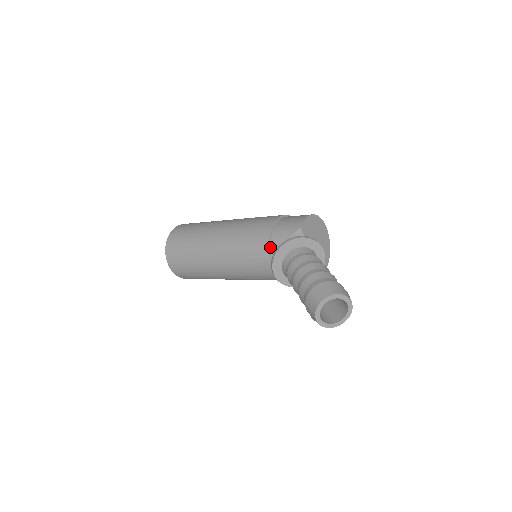
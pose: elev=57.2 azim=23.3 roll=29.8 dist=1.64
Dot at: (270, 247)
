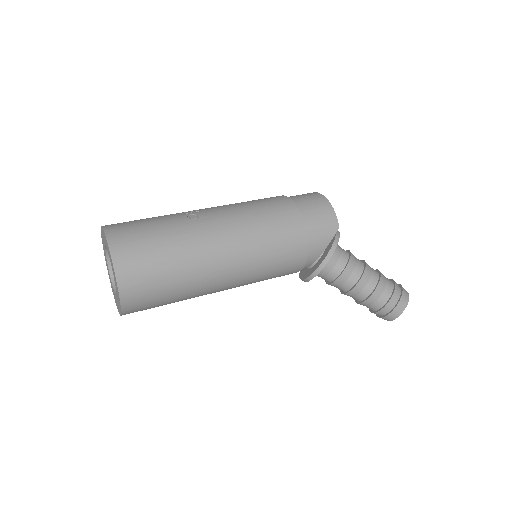
Dot at: (306, 256)
